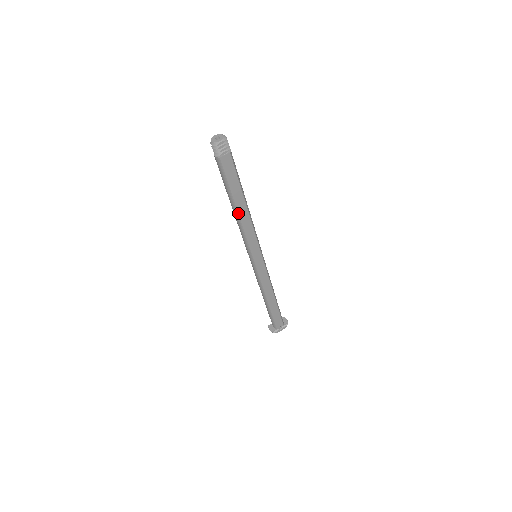
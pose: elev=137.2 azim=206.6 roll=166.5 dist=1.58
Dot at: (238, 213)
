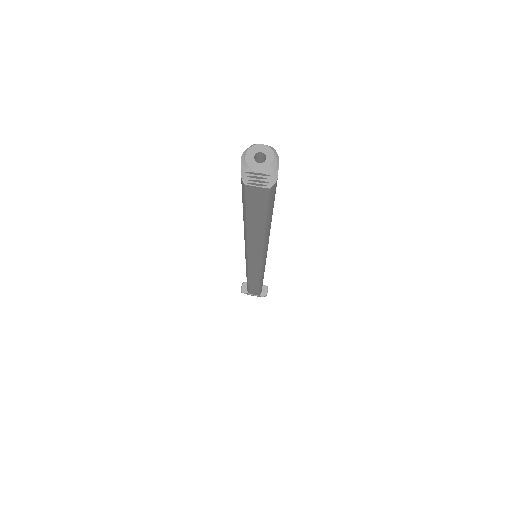
Dot at: (247, 232)
